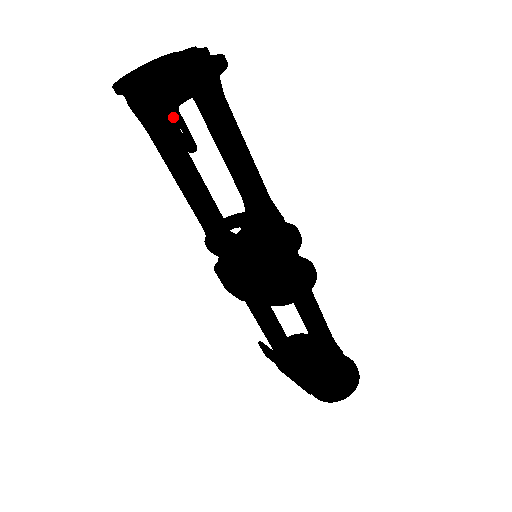
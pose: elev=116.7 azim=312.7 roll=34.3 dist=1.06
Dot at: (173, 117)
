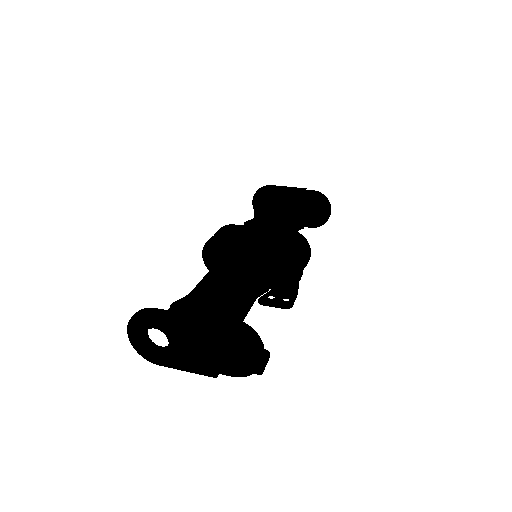
Dot at: occluded
